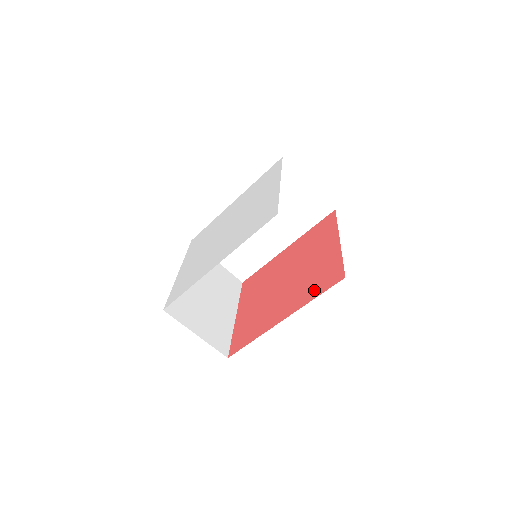
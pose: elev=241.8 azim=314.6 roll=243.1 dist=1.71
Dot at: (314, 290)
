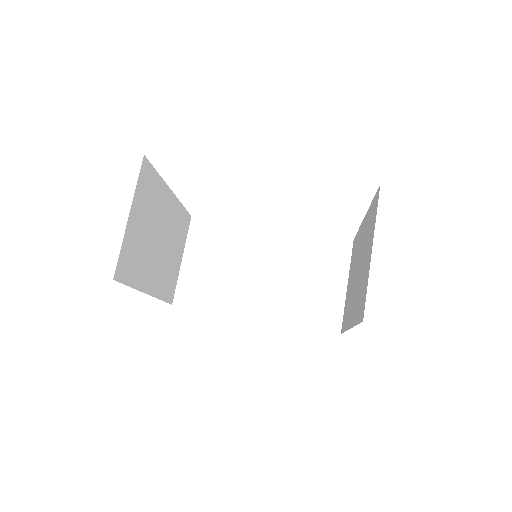
Dot at: occluded
